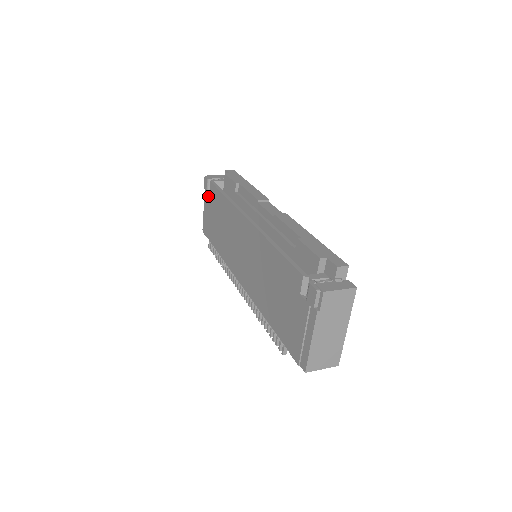
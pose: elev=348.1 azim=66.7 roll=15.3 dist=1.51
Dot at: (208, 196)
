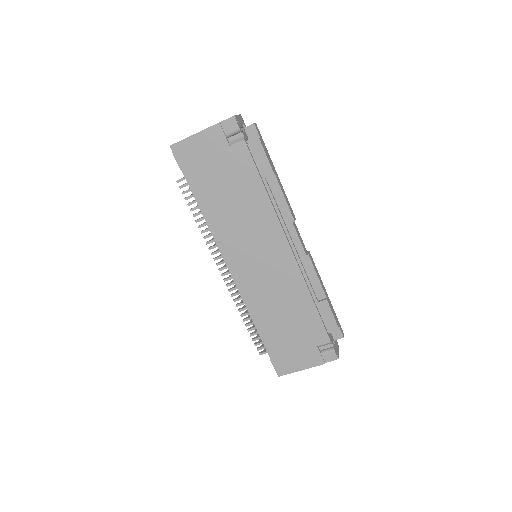
Dot at: (225, 143)
